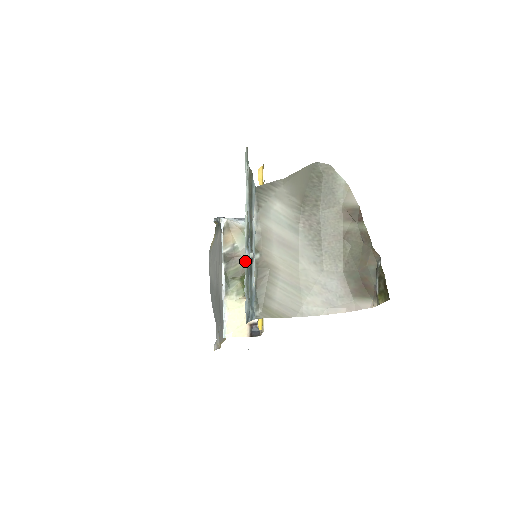
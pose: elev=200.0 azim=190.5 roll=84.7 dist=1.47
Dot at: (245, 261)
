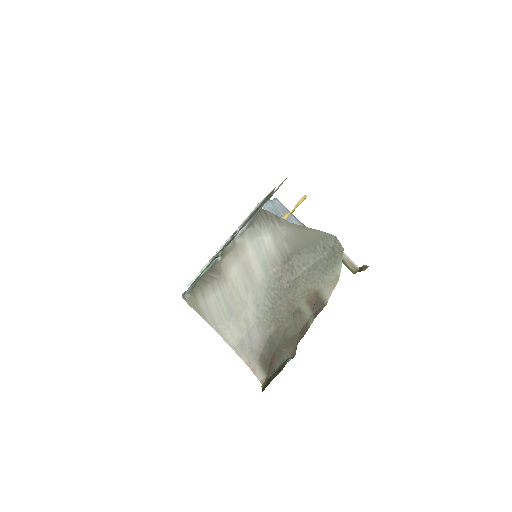
Dot at: occluded
